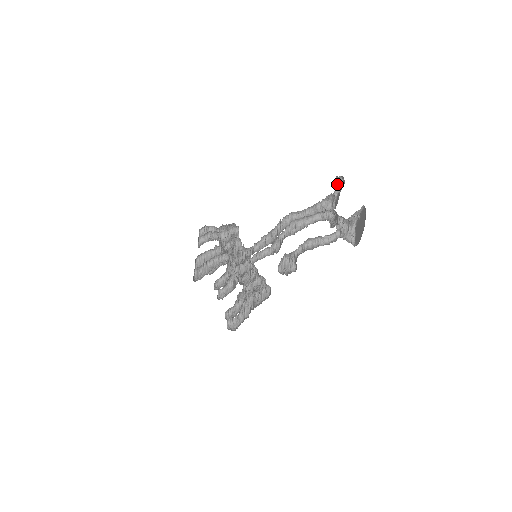
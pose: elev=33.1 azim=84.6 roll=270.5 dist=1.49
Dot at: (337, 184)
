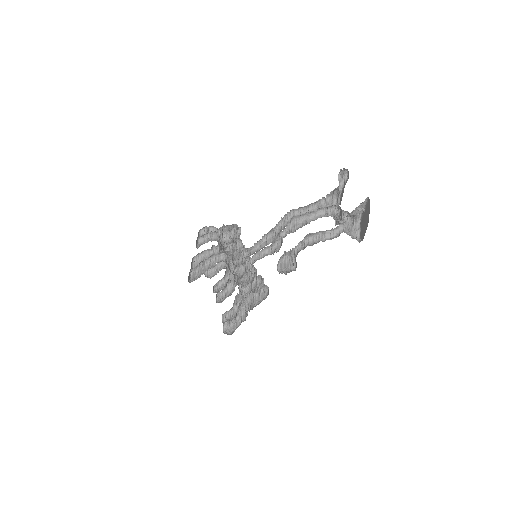
Dot at: (341, 178)
